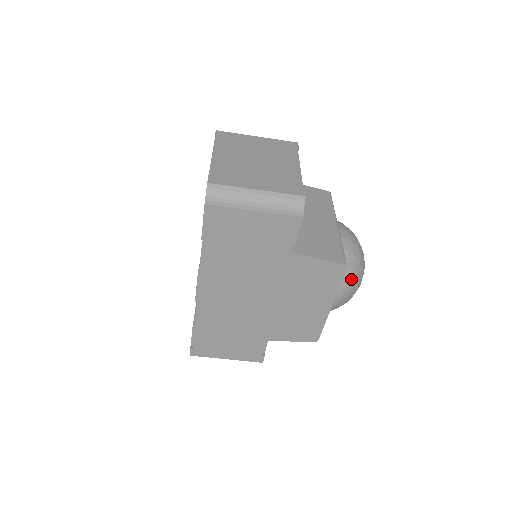
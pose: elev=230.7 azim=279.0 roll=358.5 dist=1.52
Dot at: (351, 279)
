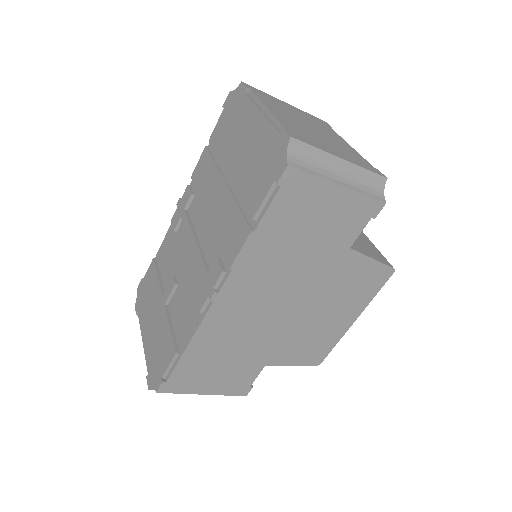
Dot at: occluded
